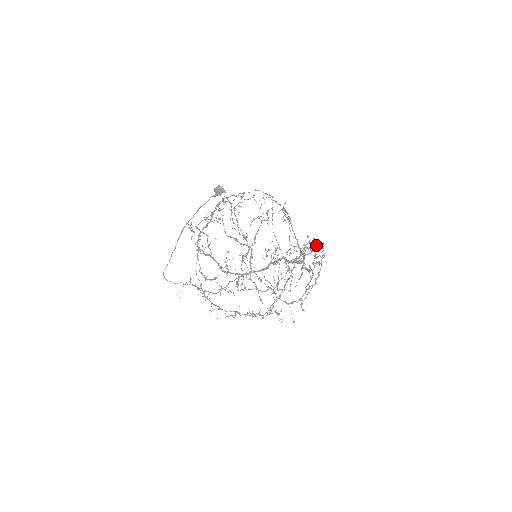
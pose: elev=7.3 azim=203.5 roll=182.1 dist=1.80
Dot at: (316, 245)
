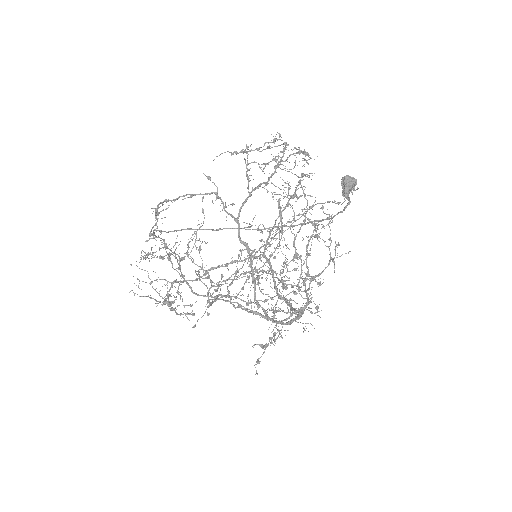
Dot at: (285, 263)
